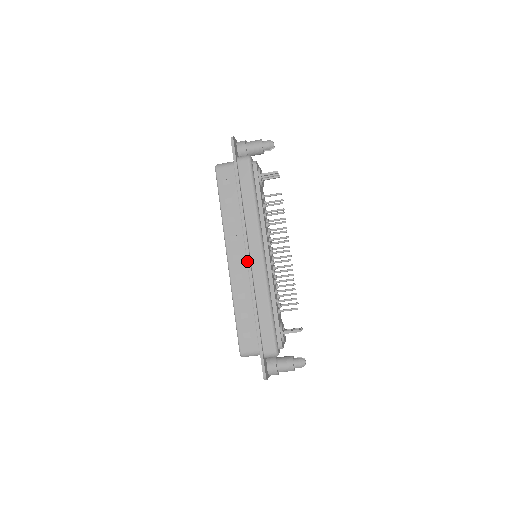
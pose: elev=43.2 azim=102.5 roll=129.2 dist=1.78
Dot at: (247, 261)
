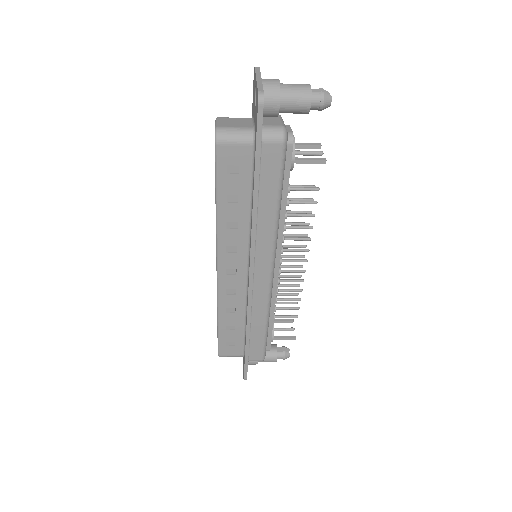
Dot at: (248, 284)
